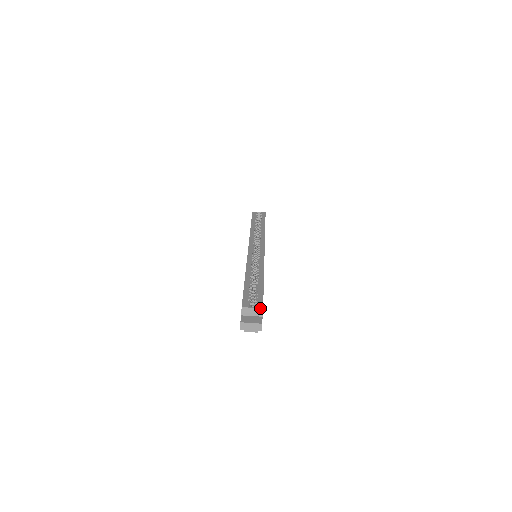
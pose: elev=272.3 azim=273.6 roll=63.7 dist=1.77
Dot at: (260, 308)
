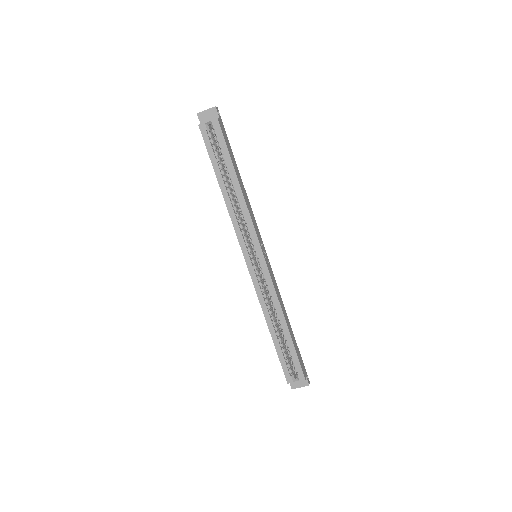
Dot at: occluded
